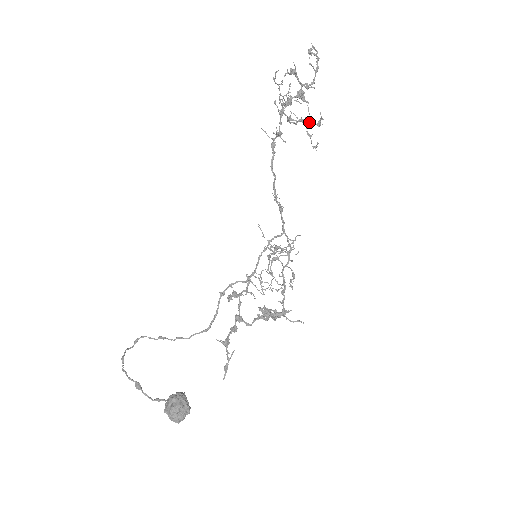
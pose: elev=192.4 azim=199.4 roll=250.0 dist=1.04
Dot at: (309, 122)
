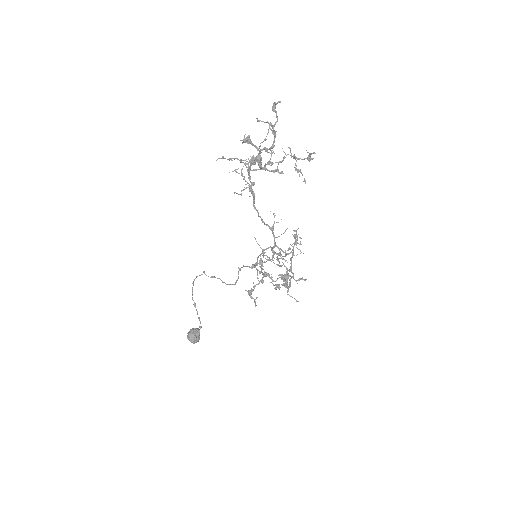
Dot at: (281, 173)
